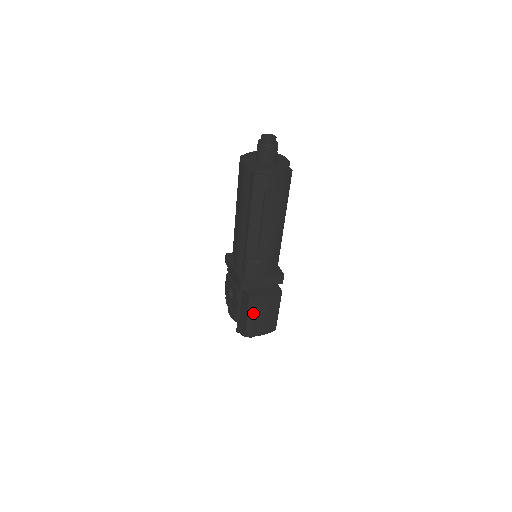
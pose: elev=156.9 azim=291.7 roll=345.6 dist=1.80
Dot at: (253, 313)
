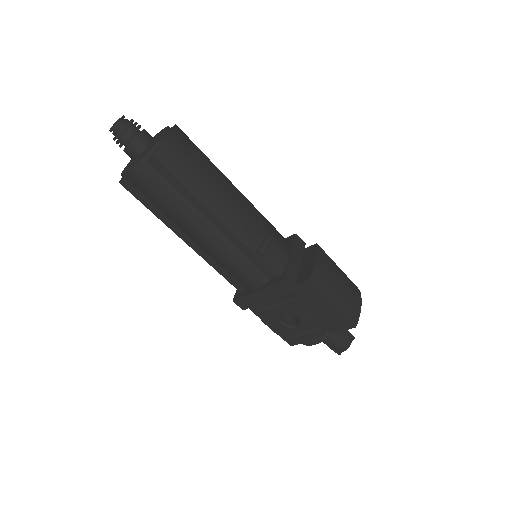
Dot at: (330, 292)
